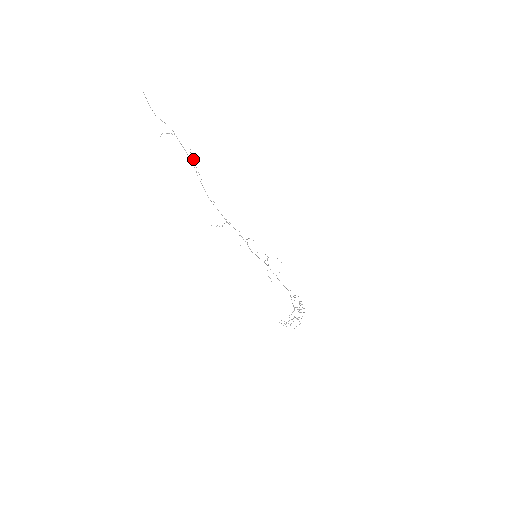
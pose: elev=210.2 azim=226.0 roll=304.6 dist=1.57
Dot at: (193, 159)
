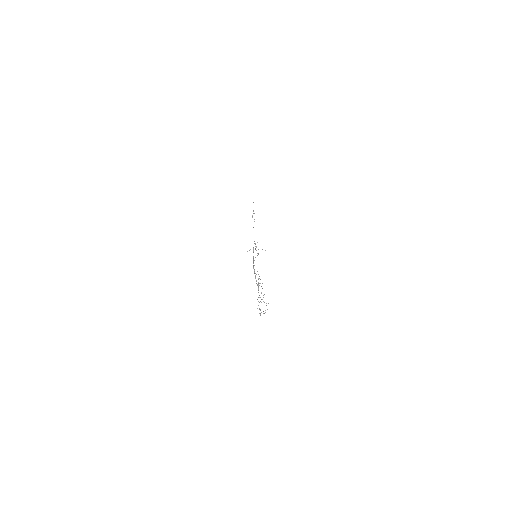
Dot at: occluded
